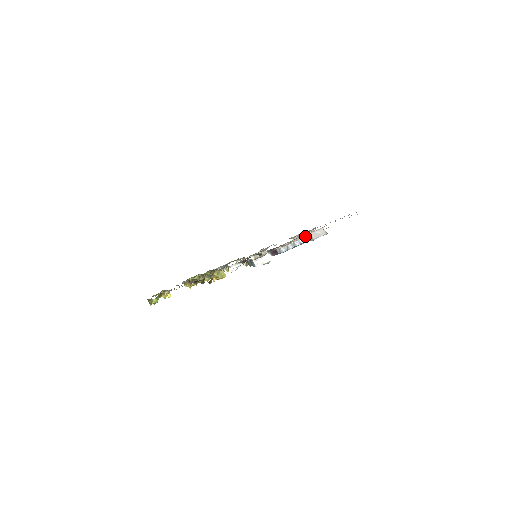
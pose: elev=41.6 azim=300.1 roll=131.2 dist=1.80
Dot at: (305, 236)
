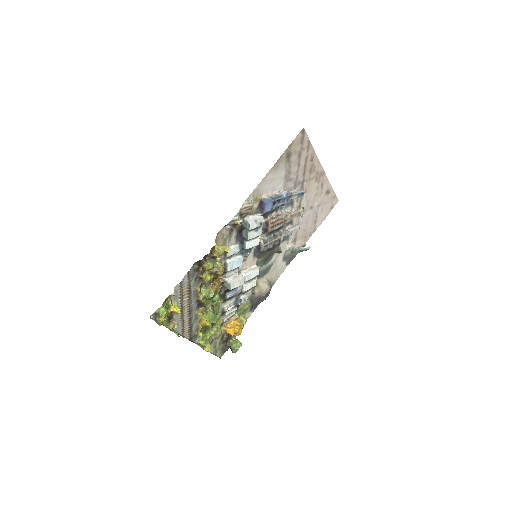
Dot at: (283, 190)
